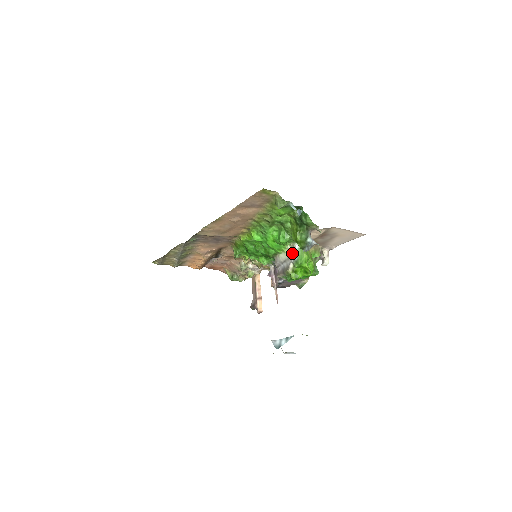
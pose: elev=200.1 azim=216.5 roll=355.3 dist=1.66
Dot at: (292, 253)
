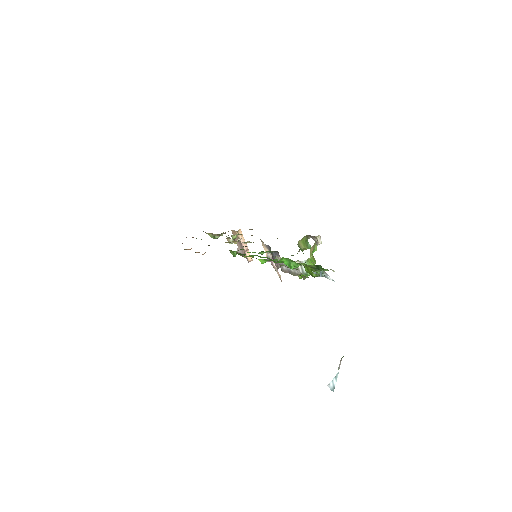
Dot at: (300, 267)
